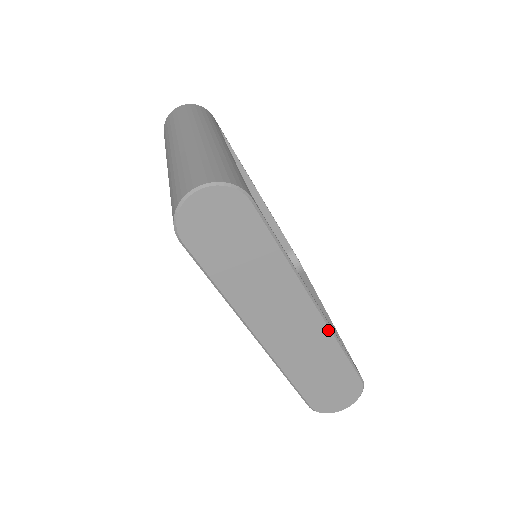
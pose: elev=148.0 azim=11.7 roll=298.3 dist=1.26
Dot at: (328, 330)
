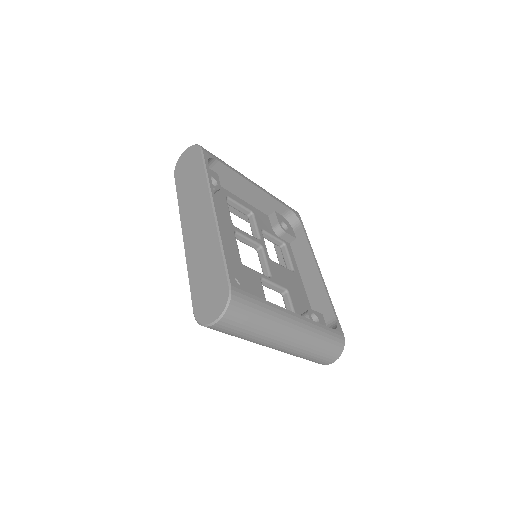
Dot at: (216, 229)
